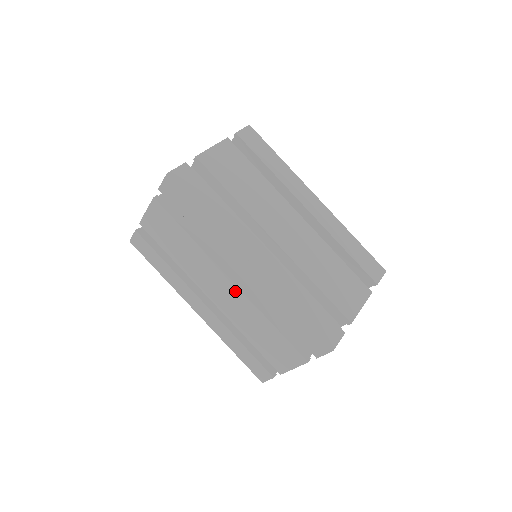
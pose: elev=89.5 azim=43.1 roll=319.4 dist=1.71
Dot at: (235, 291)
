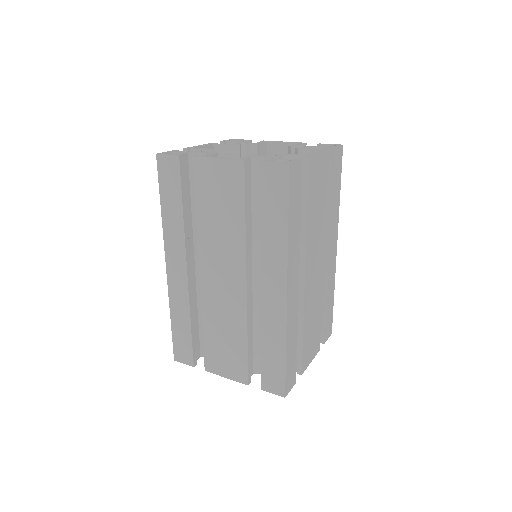
Dot at: (239, 293)
